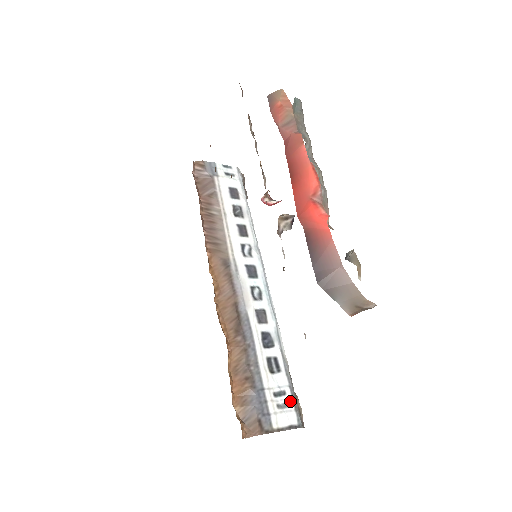
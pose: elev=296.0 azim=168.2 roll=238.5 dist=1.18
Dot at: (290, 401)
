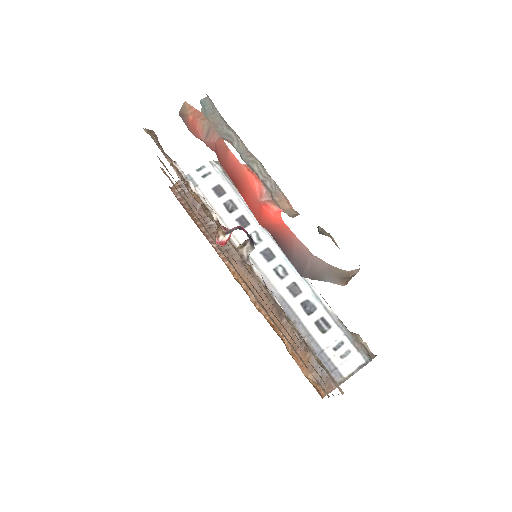
Dot at: (350, 347)
